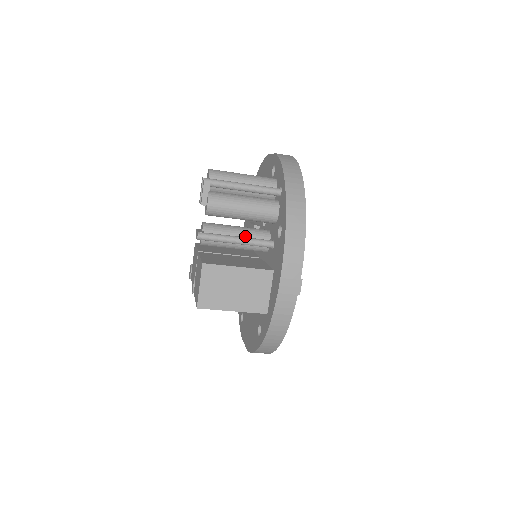
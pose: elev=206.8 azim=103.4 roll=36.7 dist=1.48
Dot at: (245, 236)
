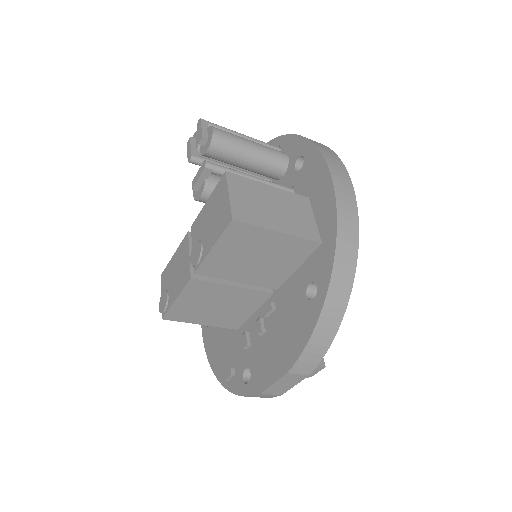
Dot at: occluded
